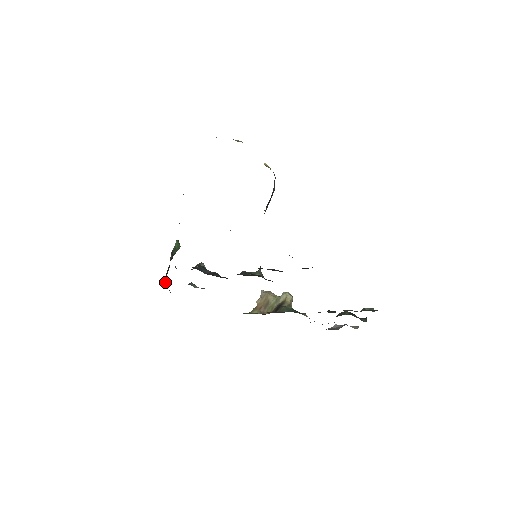
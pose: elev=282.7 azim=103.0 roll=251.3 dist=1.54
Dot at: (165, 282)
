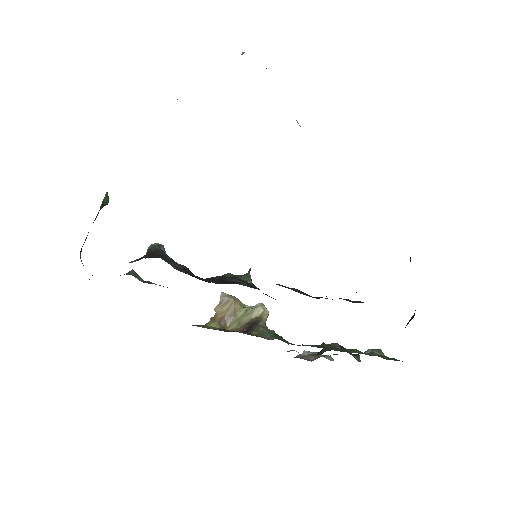
Dot at: occluded
